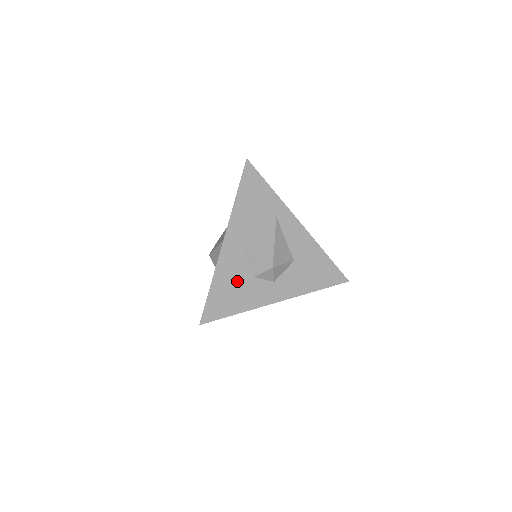
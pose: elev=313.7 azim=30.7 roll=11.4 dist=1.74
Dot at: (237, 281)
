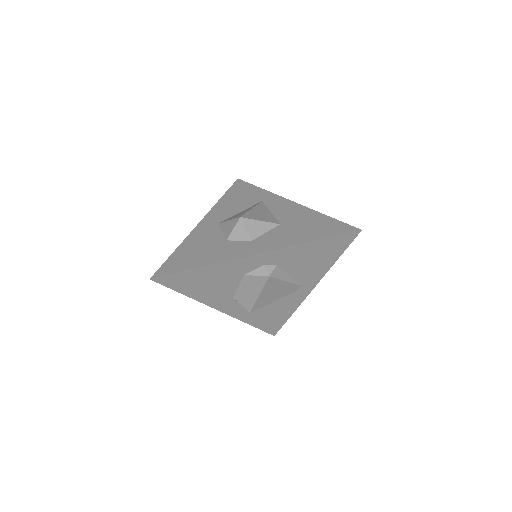
Dot at: (206, 245)
